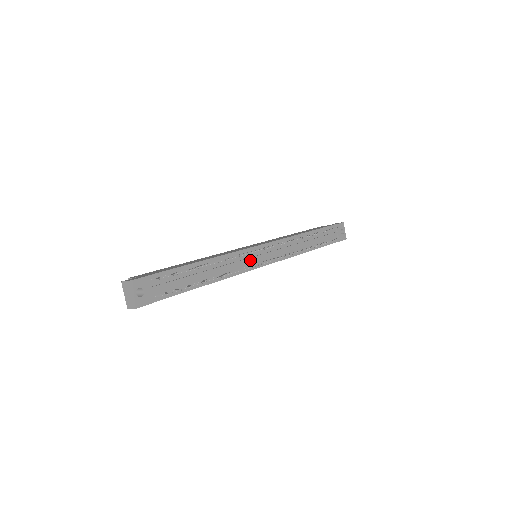
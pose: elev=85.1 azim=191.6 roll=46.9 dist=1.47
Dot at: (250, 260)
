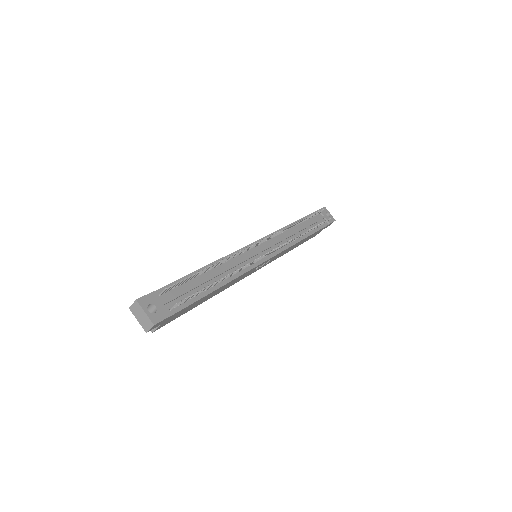
Dot at: (251, 256)
